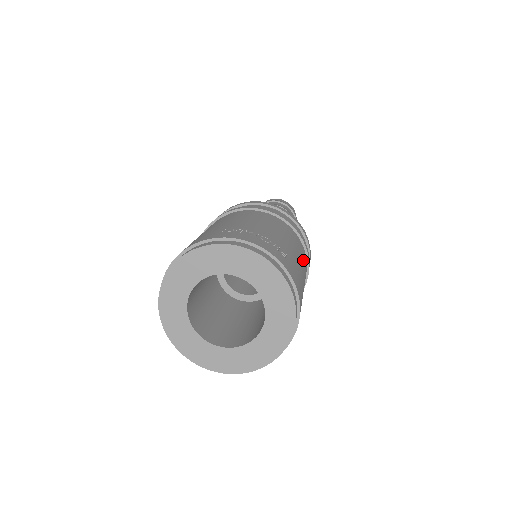
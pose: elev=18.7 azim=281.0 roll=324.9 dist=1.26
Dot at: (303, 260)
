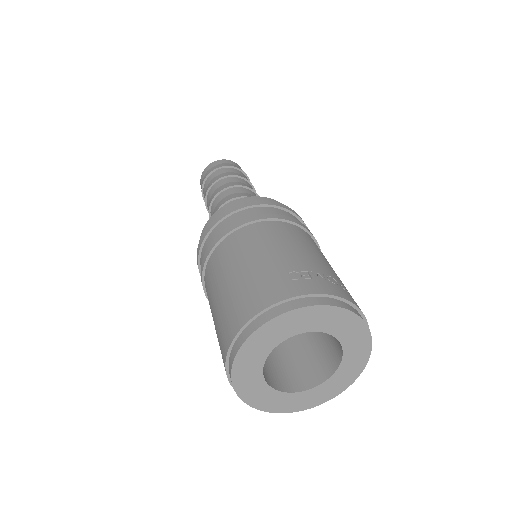
Dot at: occluded
